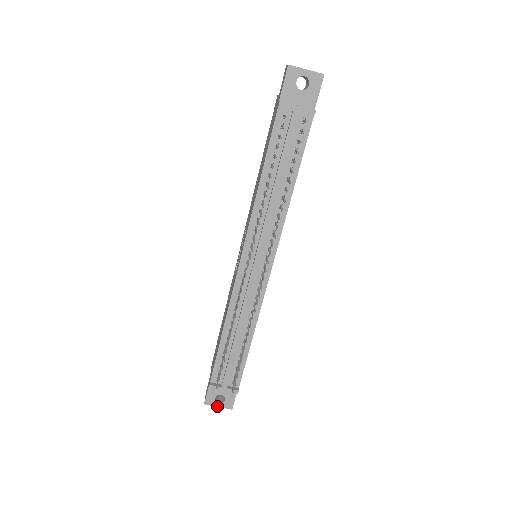
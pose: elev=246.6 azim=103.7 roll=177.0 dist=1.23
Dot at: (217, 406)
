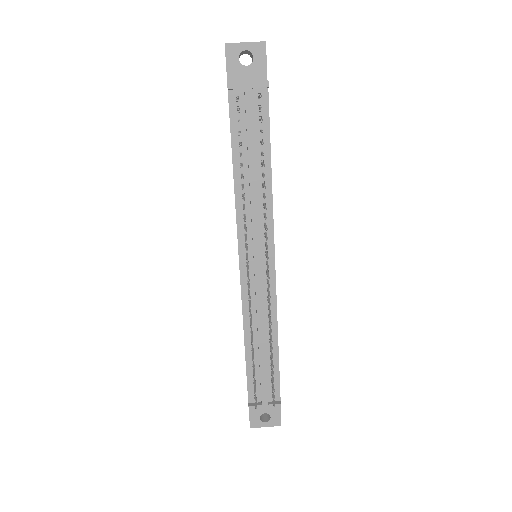
Dot at: (264, 426)
